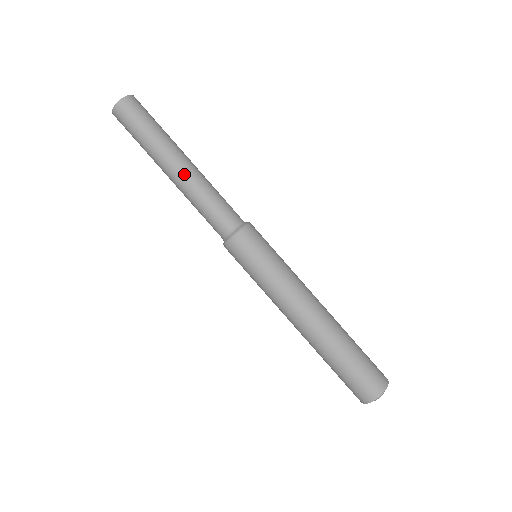
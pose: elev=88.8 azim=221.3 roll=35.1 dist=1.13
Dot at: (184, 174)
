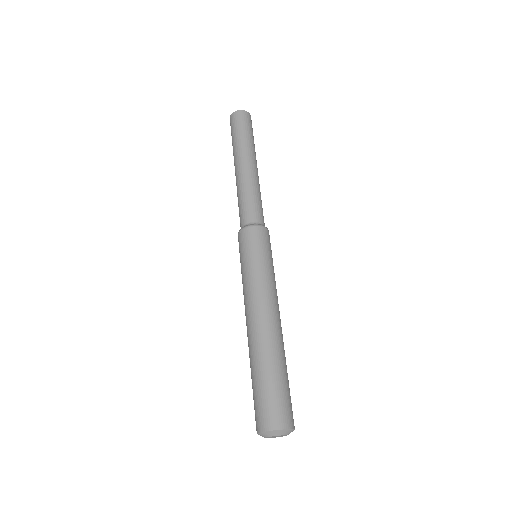
Dot at: (247, 170)
